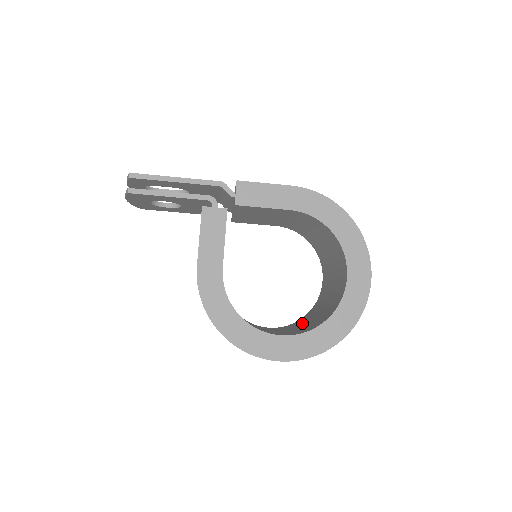
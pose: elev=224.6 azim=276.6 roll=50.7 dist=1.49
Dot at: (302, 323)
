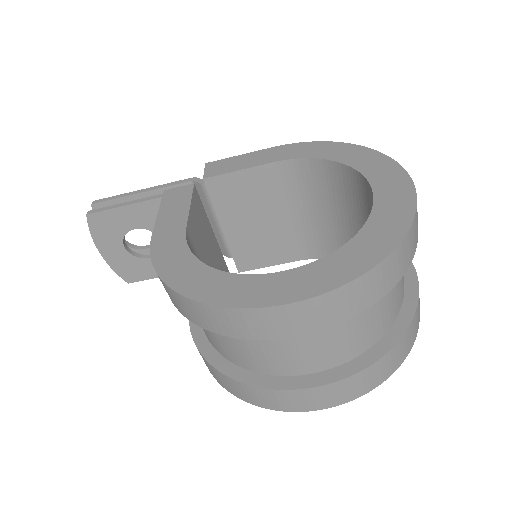
Dot at: occluded
